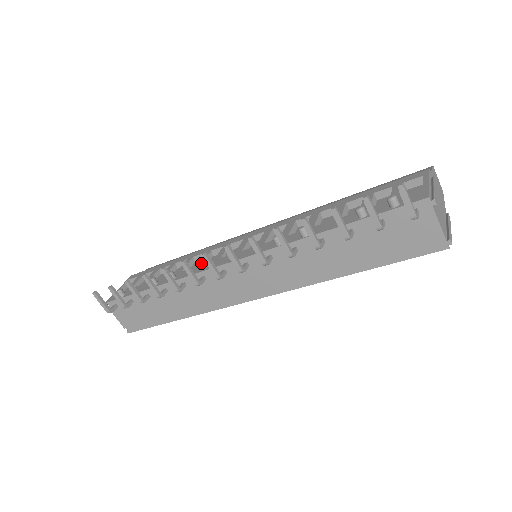
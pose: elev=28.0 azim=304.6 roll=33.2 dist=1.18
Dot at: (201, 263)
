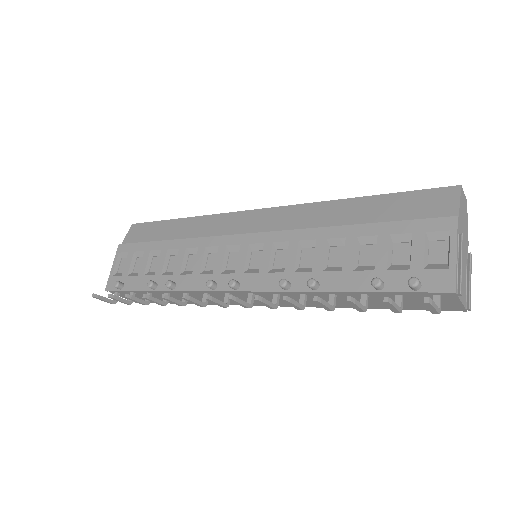
Dot at: (199, 271)
